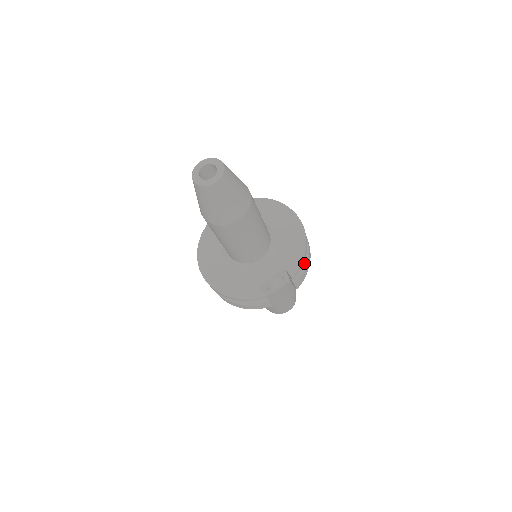
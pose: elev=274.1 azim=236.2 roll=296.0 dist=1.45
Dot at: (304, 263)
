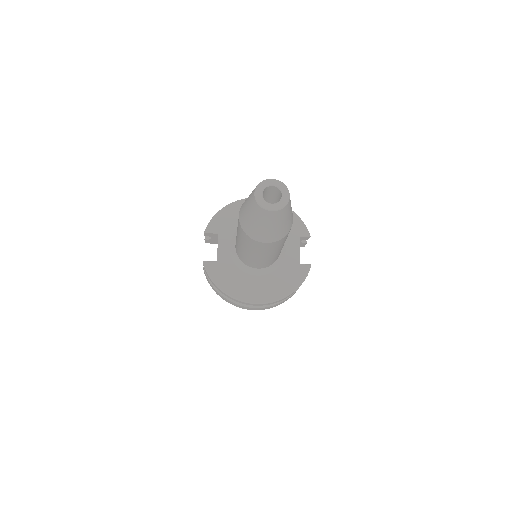
Dot at: occluded
